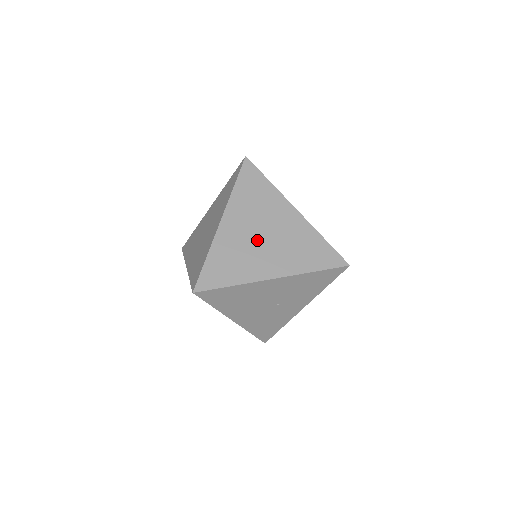
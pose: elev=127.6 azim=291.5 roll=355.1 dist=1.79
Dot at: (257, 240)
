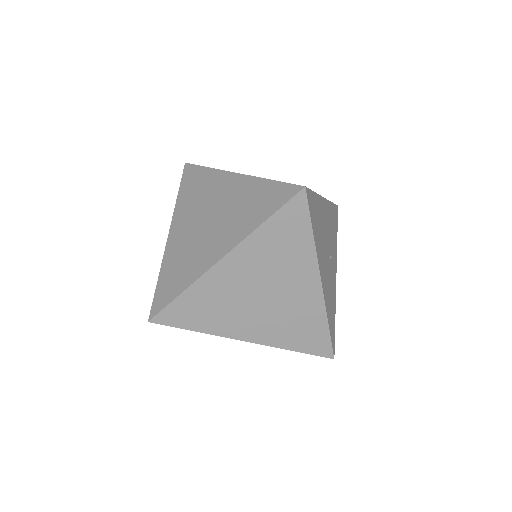
Dot at: occluded
